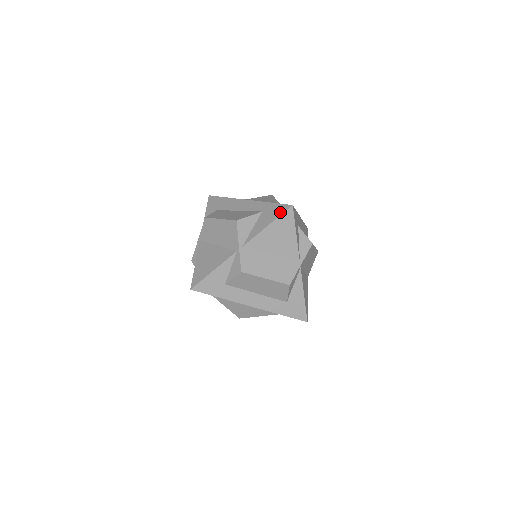
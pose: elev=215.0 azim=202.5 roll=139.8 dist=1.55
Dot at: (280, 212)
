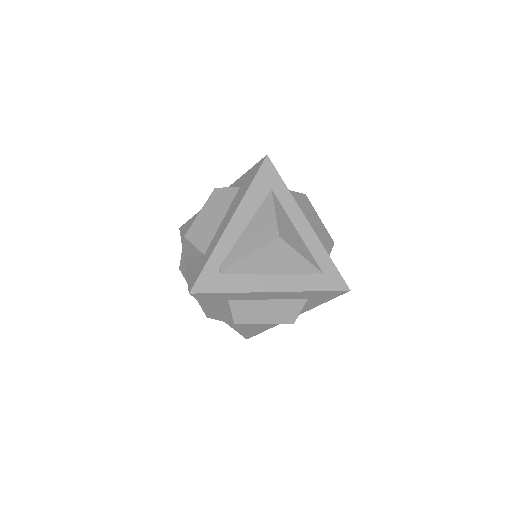
Dot at: (190, 281)
